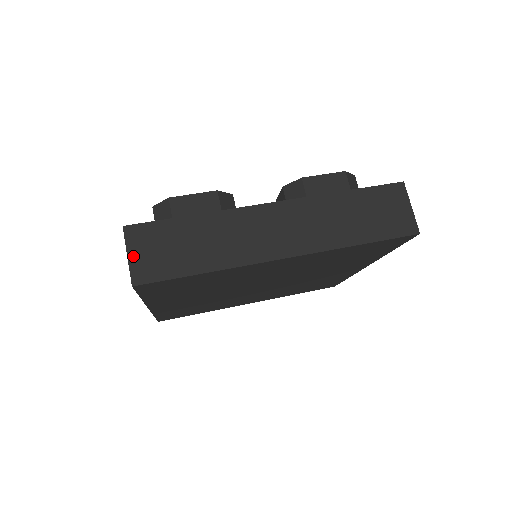
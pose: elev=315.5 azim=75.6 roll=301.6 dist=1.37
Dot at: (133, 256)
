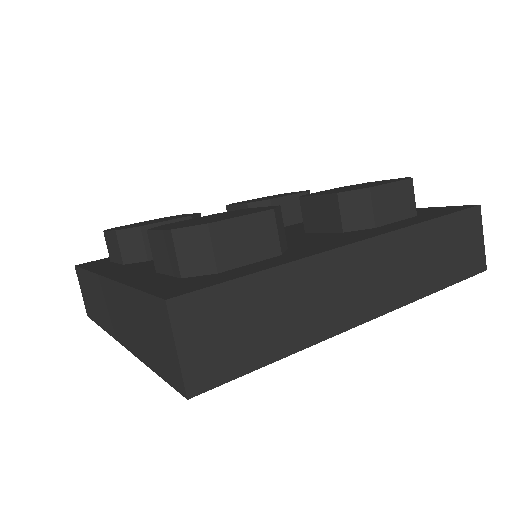
Dot at: (186, 350)
